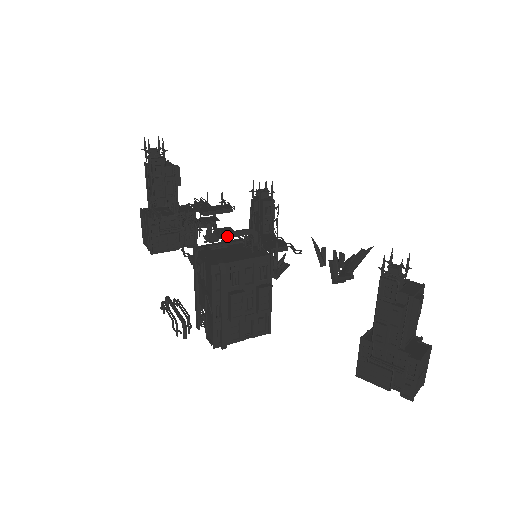
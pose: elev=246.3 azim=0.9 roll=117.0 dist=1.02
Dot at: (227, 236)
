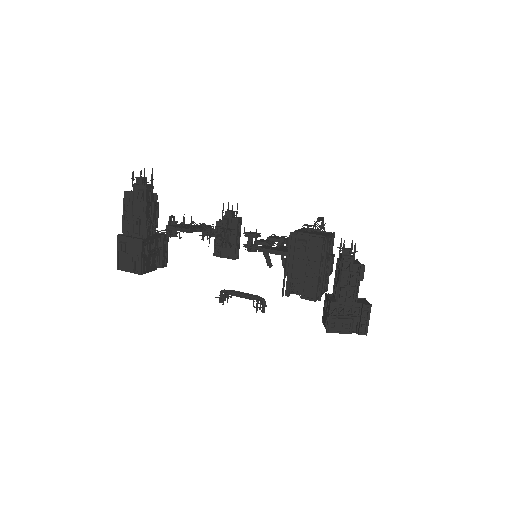
Dot at: (317, 221)
